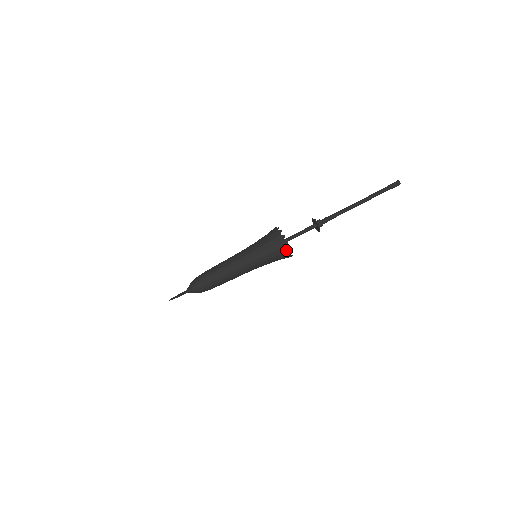
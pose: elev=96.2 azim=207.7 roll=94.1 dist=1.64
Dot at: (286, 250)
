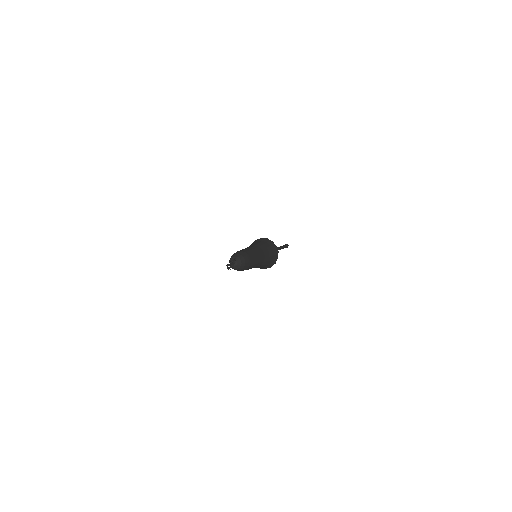
Dot at: (275, 248)
